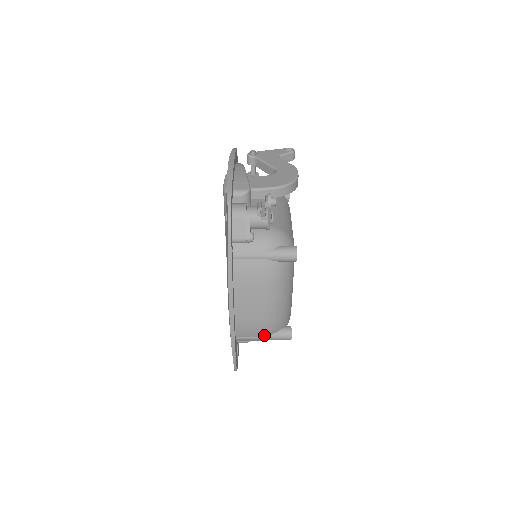
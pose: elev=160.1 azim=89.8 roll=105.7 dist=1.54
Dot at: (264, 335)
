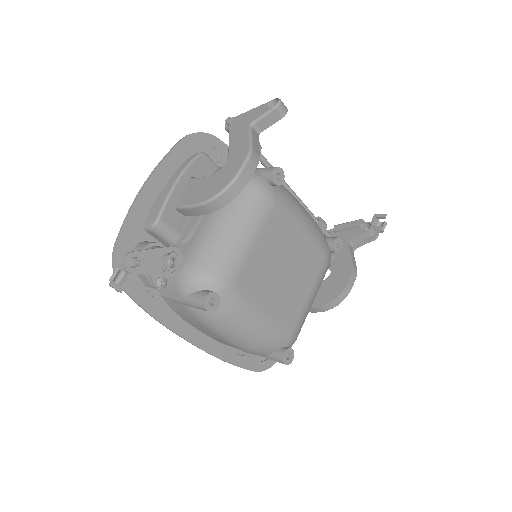
Dot at: occluded
